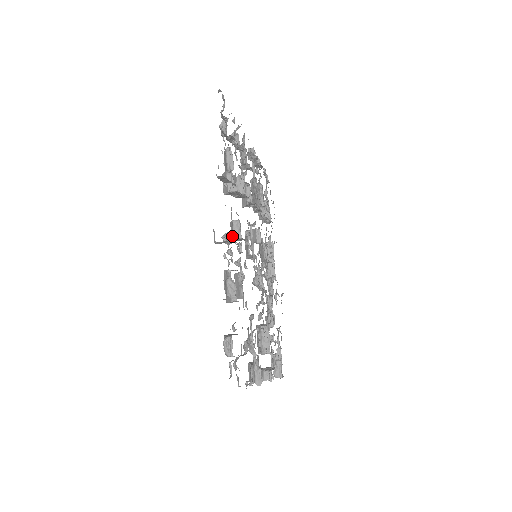
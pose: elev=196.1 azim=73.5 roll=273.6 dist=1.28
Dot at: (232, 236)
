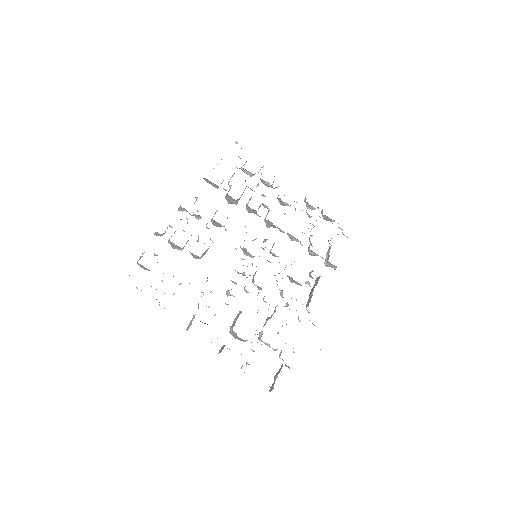
Dot at: occluded
